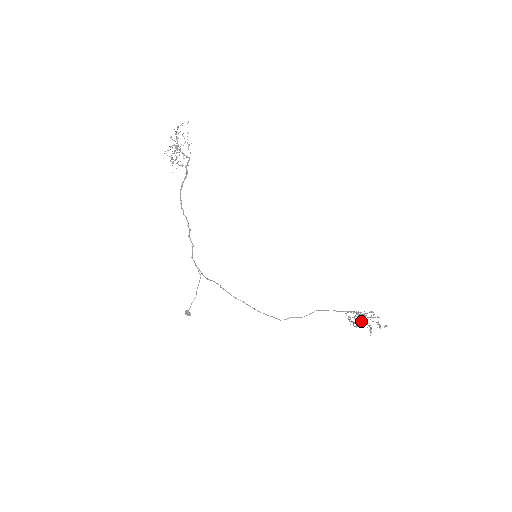
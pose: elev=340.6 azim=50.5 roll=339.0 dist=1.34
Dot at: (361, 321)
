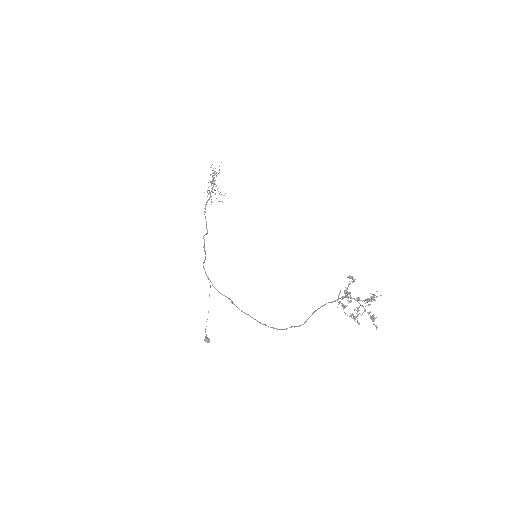
Dot at: (345, 297)
